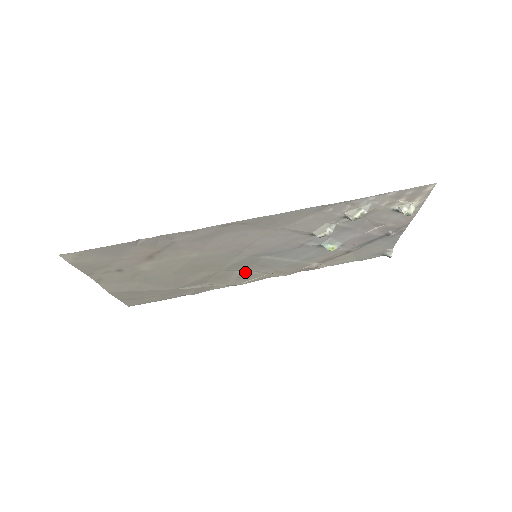
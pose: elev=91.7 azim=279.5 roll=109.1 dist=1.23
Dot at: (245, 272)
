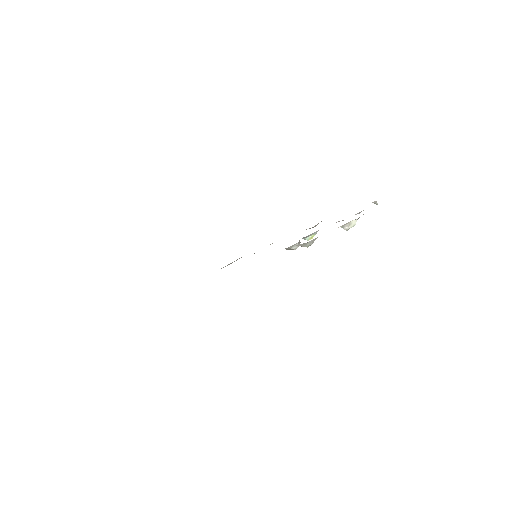
Dot at: occluded
